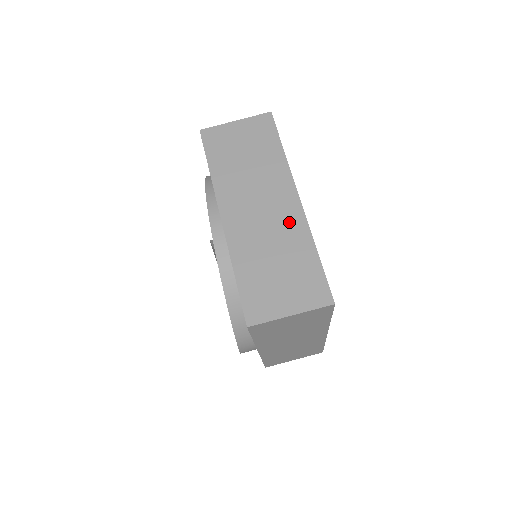
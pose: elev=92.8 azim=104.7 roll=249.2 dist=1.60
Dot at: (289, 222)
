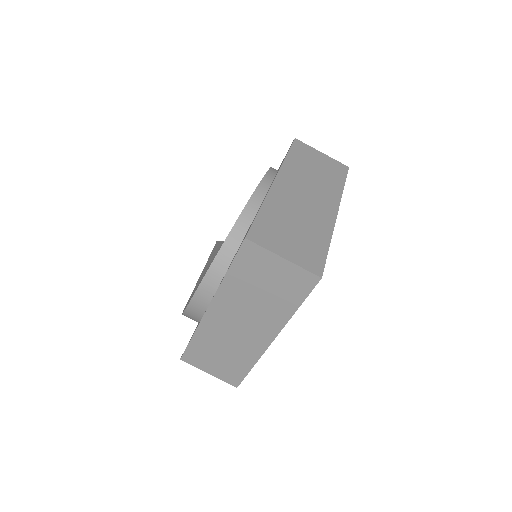
Dot at: (321, 217)
